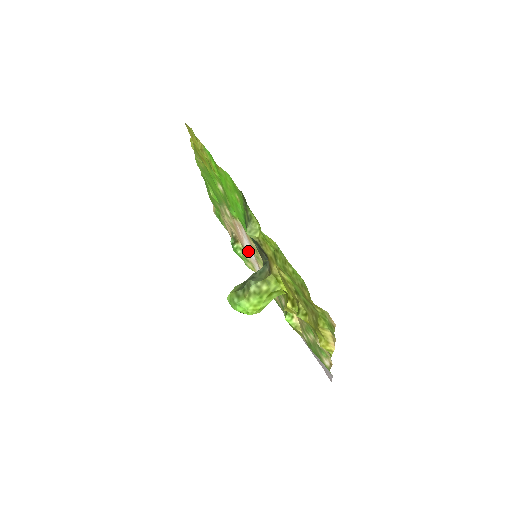
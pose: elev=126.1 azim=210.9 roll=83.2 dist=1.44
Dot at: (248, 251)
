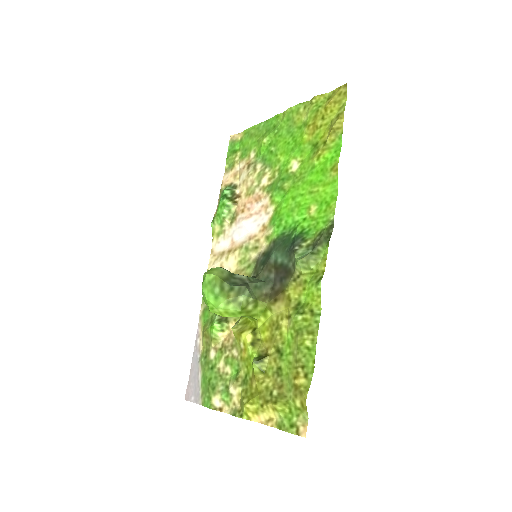
Dot at: (239, 227)
